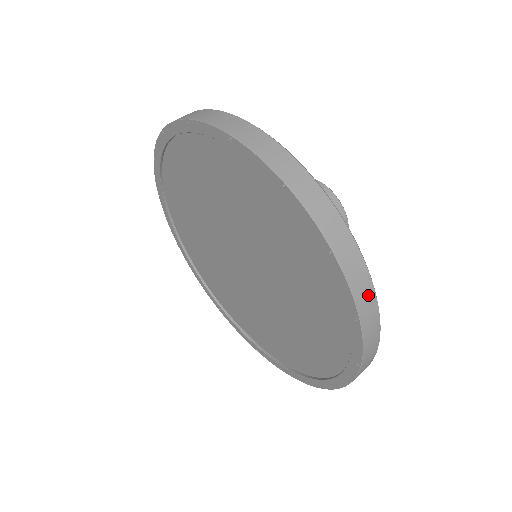
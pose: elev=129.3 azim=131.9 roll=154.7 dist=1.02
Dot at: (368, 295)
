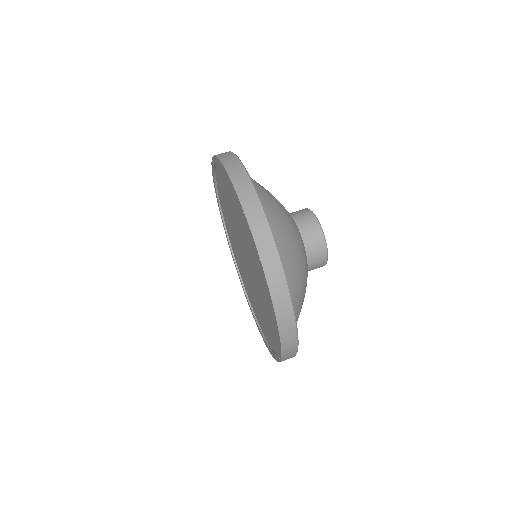
Dot at: (269, 244)
